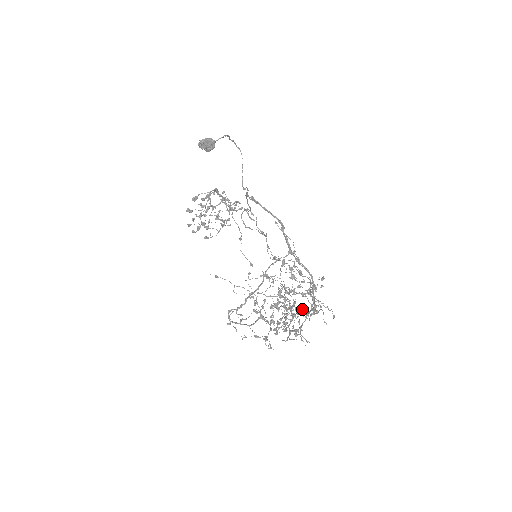
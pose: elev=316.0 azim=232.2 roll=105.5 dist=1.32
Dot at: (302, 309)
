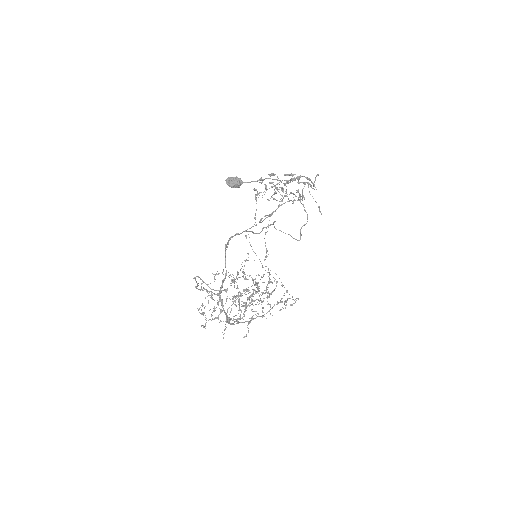
Dot at: (251, 310)
